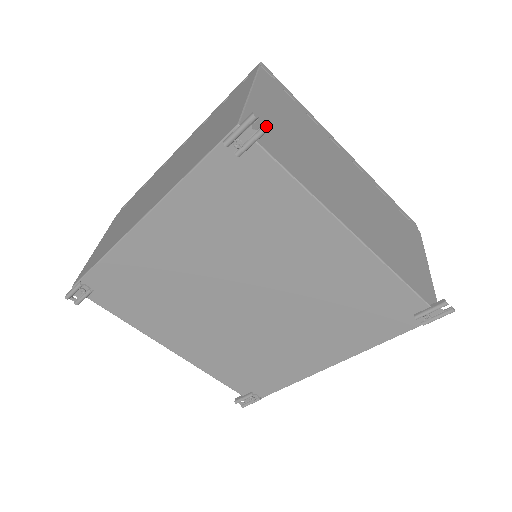
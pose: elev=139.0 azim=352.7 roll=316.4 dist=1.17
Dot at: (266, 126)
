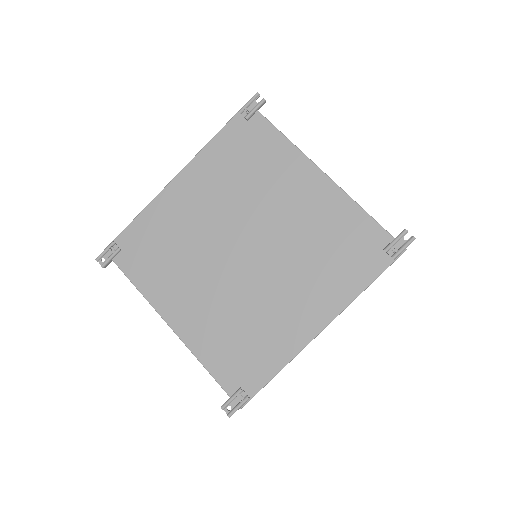
Dot at: (264, 99)
